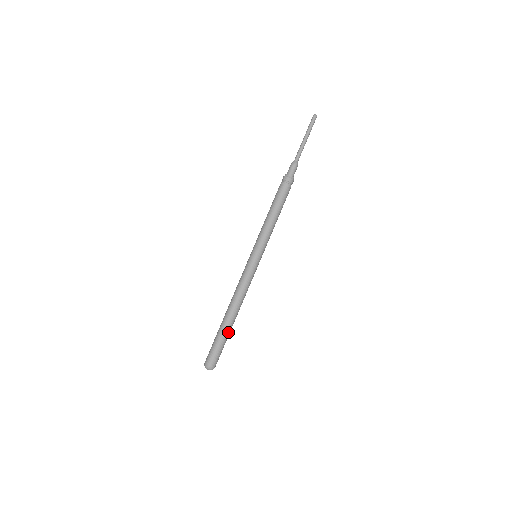
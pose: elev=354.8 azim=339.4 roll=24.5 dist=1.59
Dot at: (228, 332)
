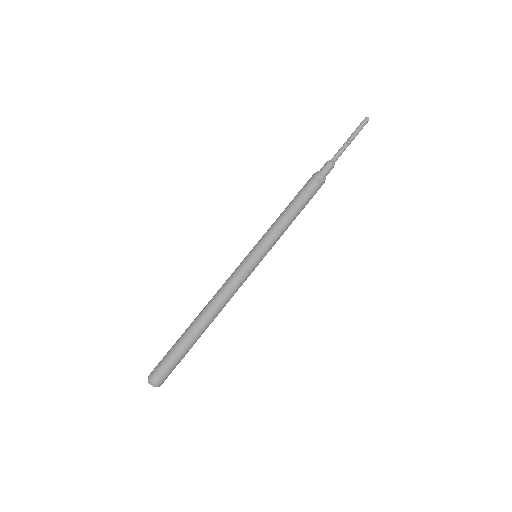
Dot at: (191, 340)
